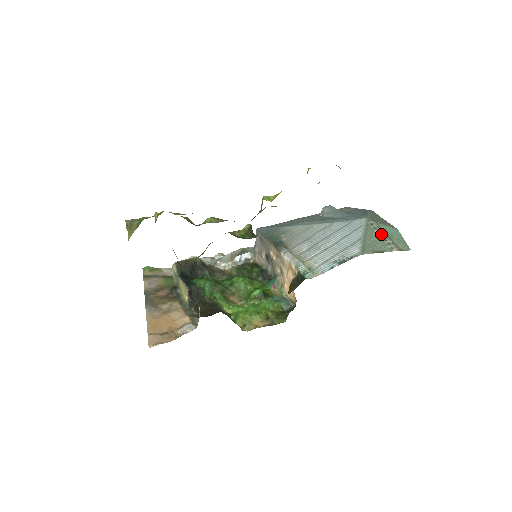
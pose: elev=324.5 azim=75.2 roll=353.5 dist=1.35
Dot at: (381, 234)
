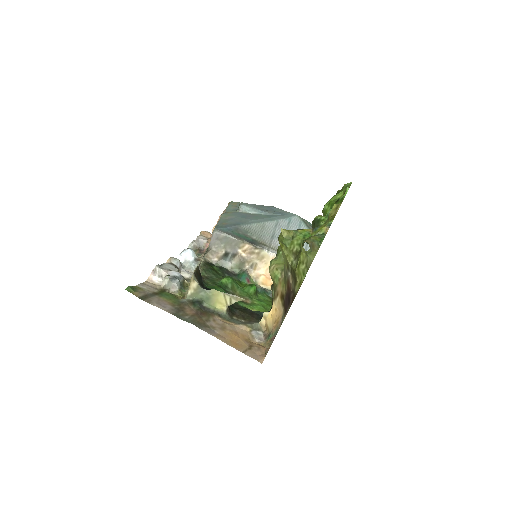
Dot at: occluded
